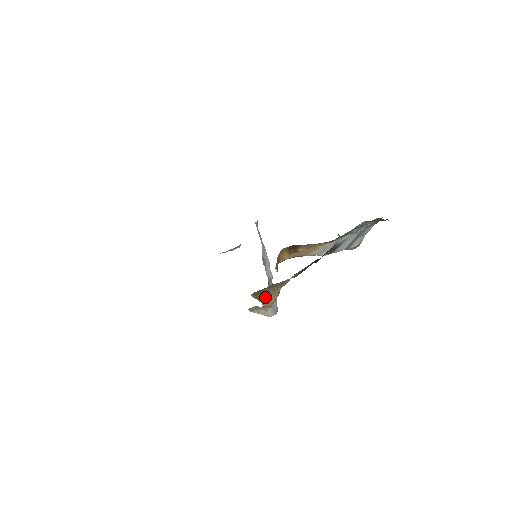
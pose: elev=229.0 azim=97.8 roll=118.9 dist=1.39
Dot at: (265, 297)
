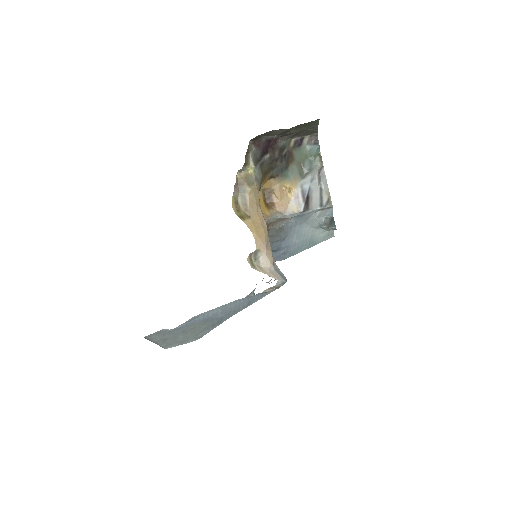
Dot at: (249, 218)
